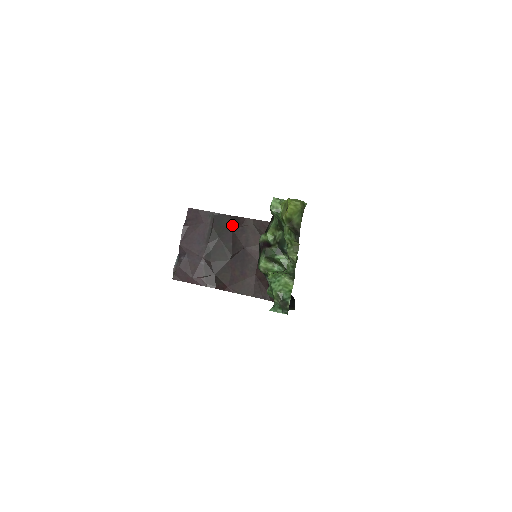
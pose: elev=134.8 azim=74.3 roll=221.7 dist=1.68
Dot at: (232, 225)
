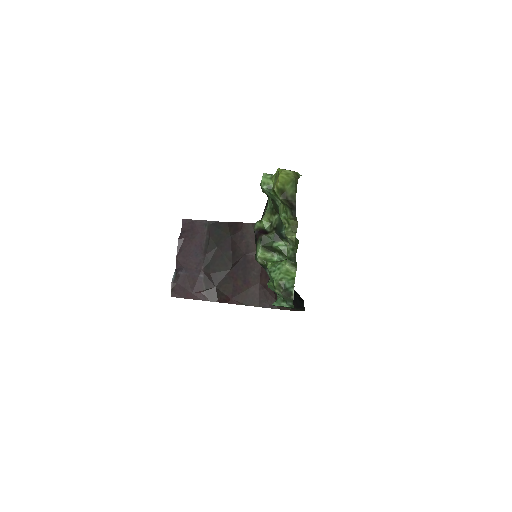
Dot at: (230, 232)
